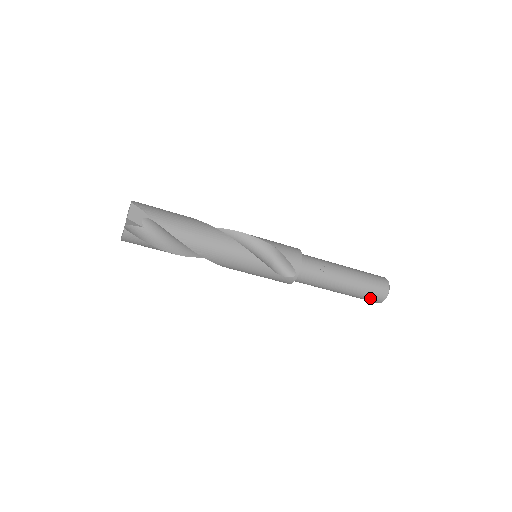
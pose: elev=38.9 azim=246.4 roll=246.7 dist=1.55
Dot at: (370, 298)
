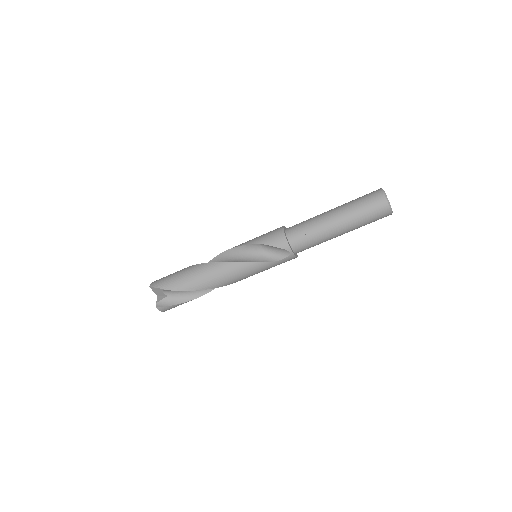
Dot at: (376, 219)
